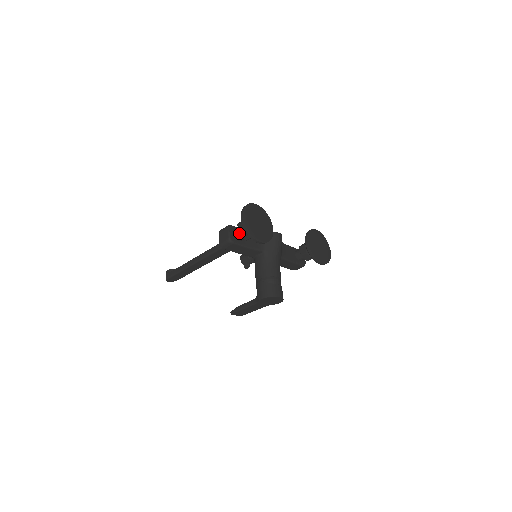
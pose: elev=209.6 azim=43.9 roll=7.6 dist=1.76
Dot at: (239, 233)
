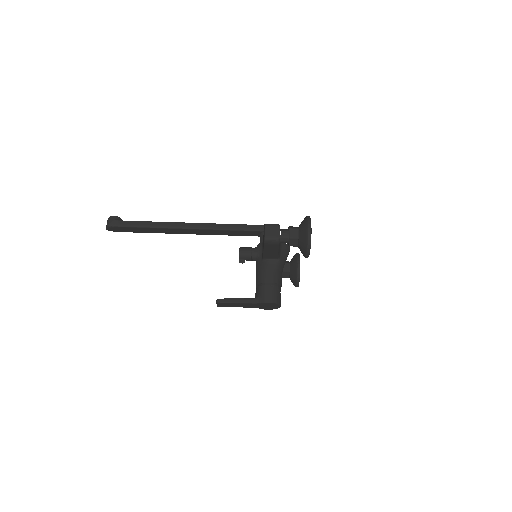
Dot at: (291, 238)
